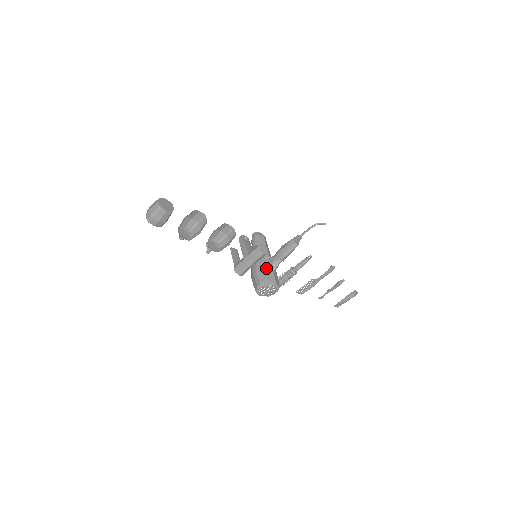
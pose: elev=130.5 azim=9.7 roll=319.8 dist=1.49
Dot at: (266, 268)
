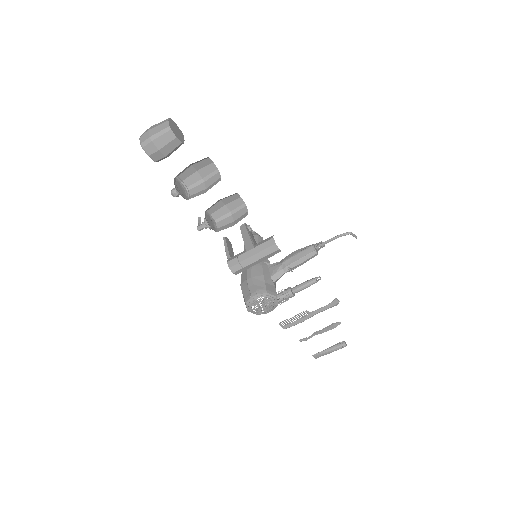
Dot at: (266, 275)
